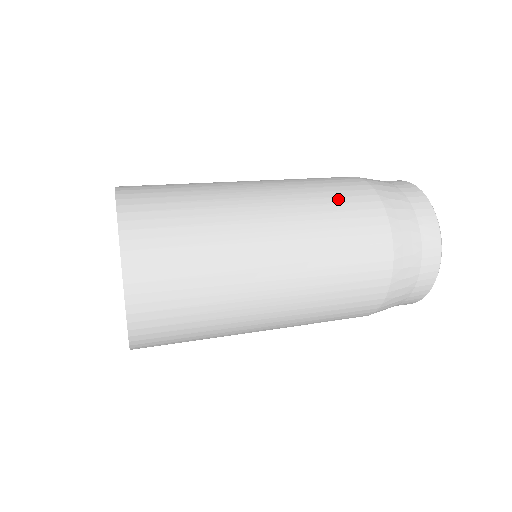
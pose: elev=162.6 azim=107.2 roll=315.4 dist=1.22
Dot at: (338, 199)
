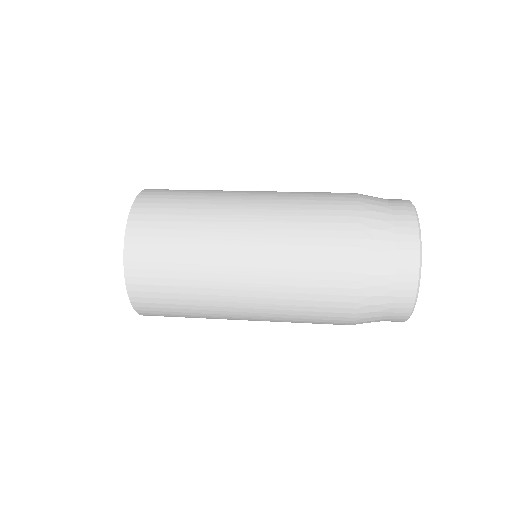
Dot at: (316, 225)
